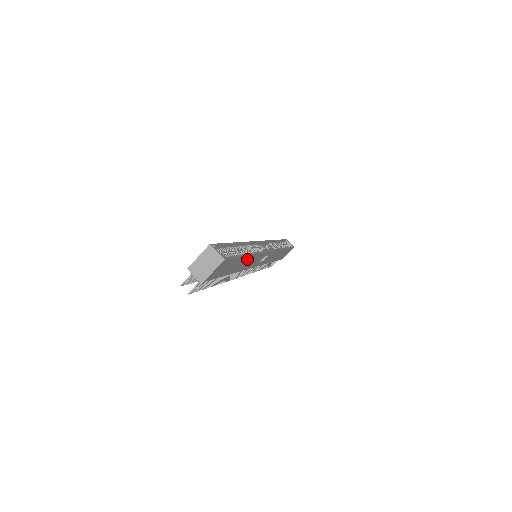
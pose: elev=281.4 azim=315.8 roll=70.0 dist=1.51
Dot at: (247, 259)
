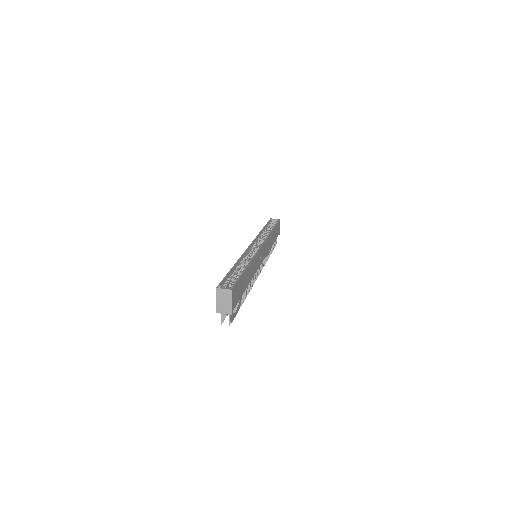
Dot at: (249, 269)
